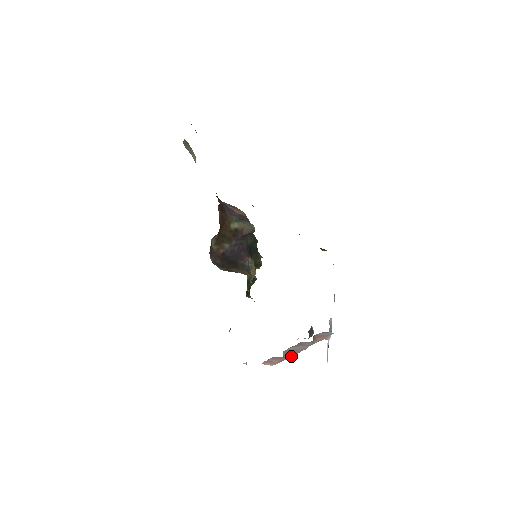
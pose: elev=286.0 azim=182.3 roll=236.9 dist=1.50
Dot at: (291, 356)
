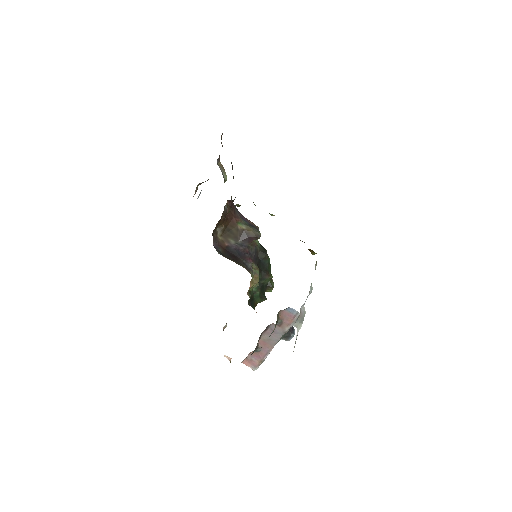
Dot at: (268, 352)
